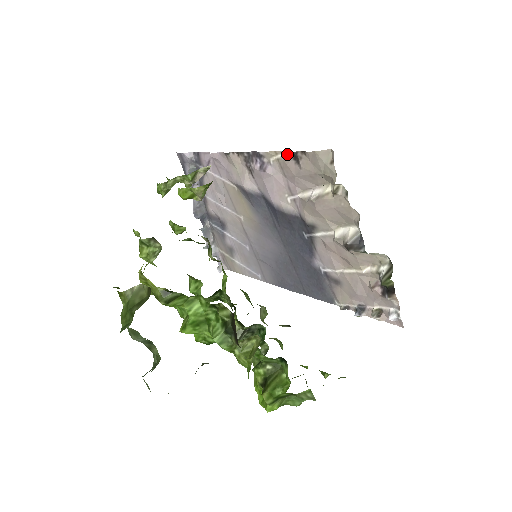
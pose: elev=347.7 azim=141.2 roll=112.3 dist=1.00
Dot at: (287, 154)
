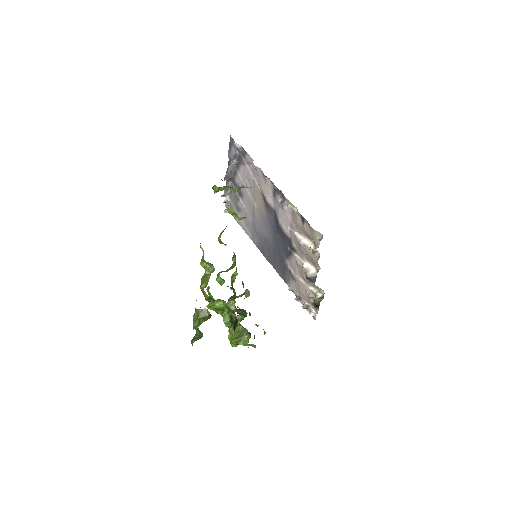
Dot at: (299, 214)
